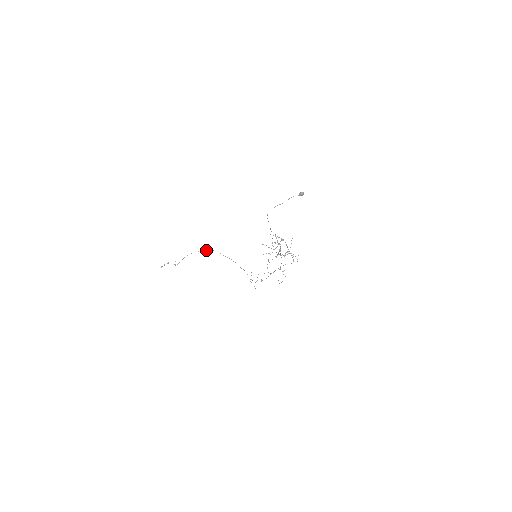
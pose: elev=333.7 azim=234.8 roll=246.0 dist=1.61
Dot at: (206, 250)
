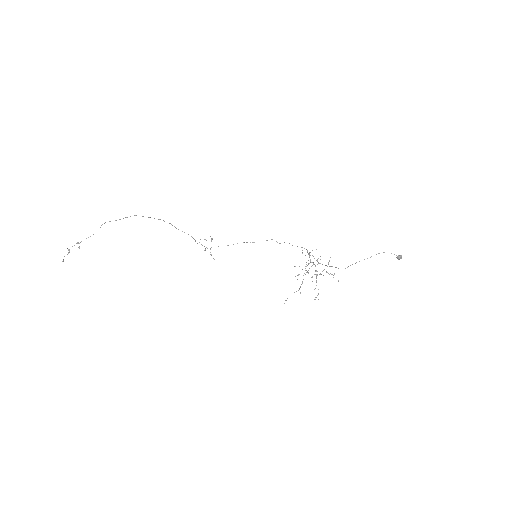
Dot at: (126, 217)
